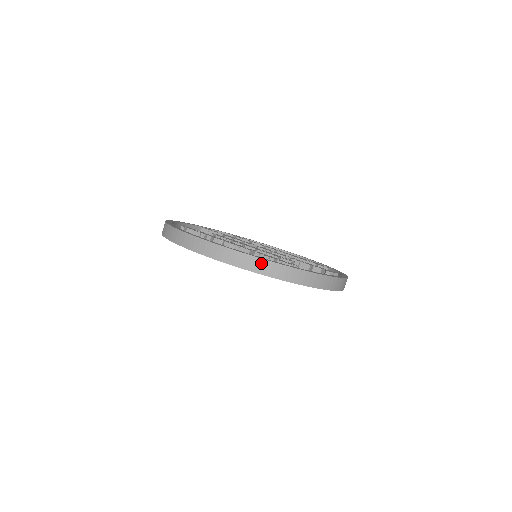
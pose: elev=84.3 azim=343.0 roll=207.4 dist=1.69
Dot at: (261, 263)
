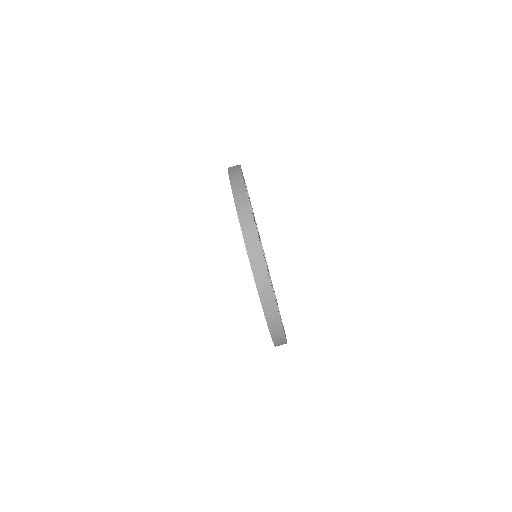
Dot at: (273, 308)
